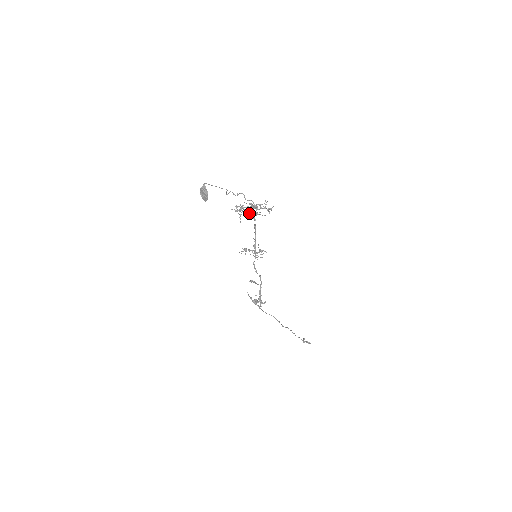
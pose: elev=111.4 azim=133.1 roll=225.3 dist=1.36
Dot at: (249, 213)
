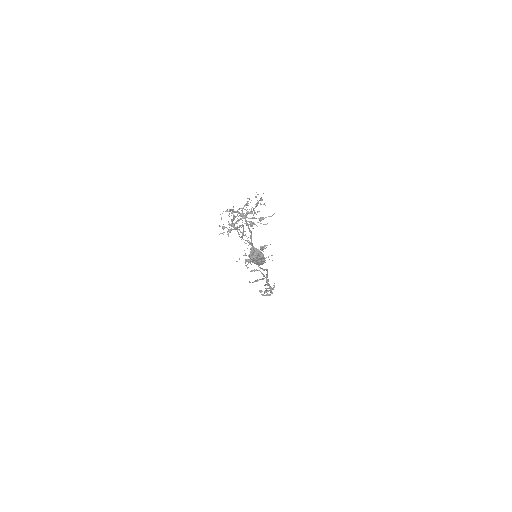
Dot at: occluded
